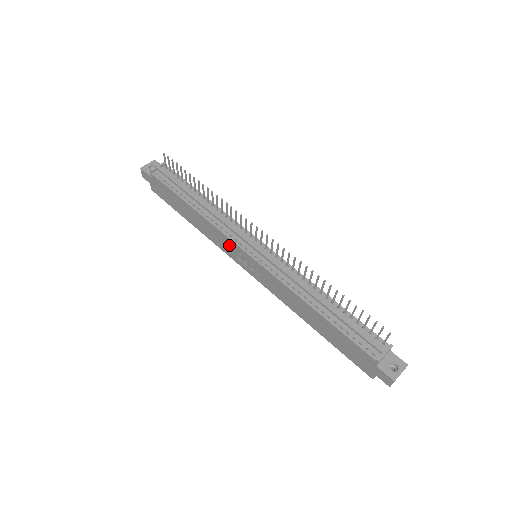
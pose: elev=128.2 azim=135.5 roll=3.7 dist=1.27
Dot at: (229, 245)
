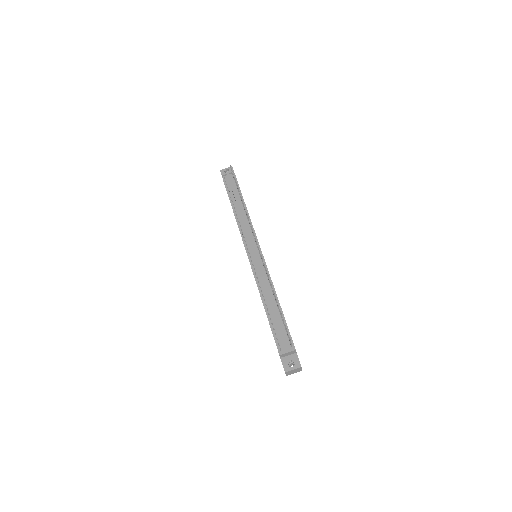
Dot at: occluded
